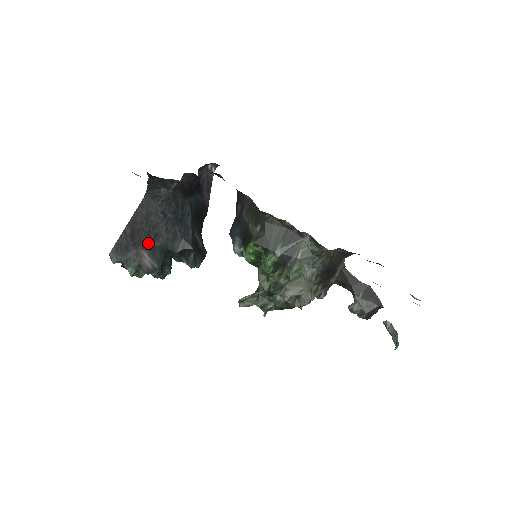
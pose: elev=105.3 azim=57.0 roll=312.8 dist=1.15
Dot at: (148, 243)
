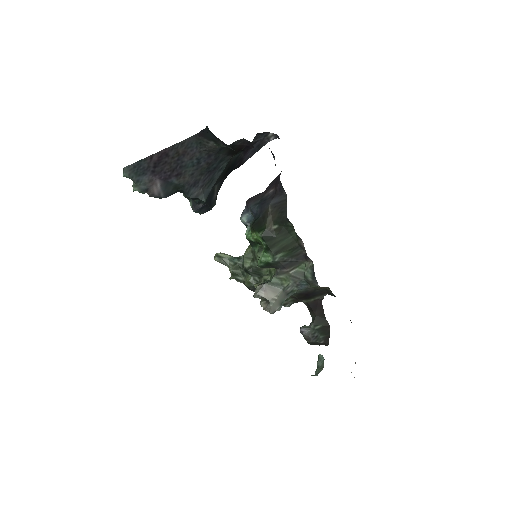
Dot at: (167, 177)
